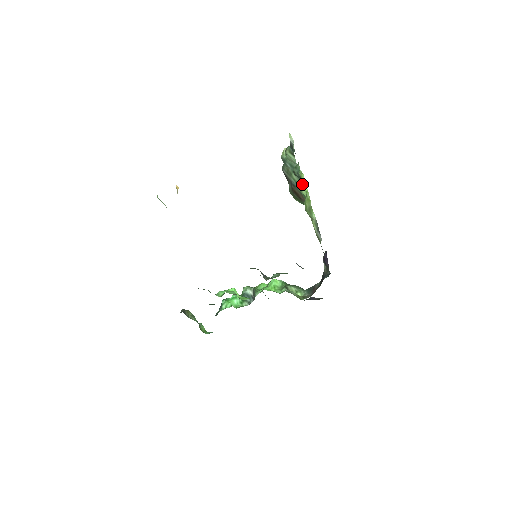
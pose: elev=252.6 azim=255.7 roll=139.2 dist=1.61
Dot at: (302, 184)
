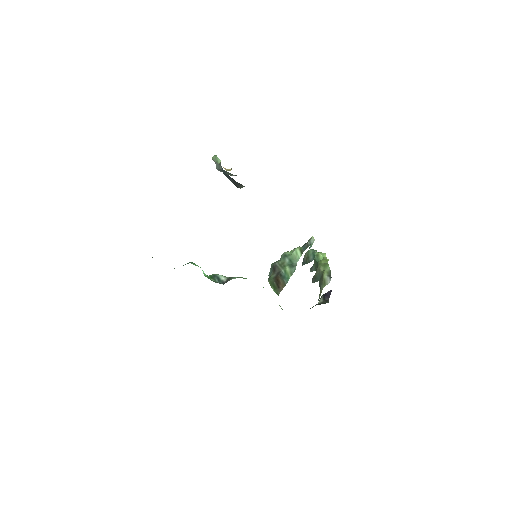
Dot at: (321, 253)
